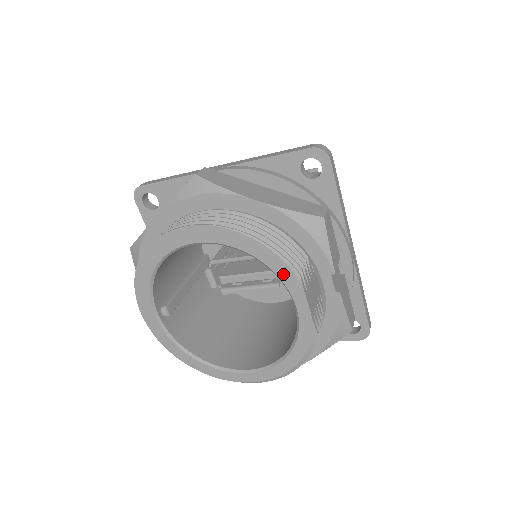
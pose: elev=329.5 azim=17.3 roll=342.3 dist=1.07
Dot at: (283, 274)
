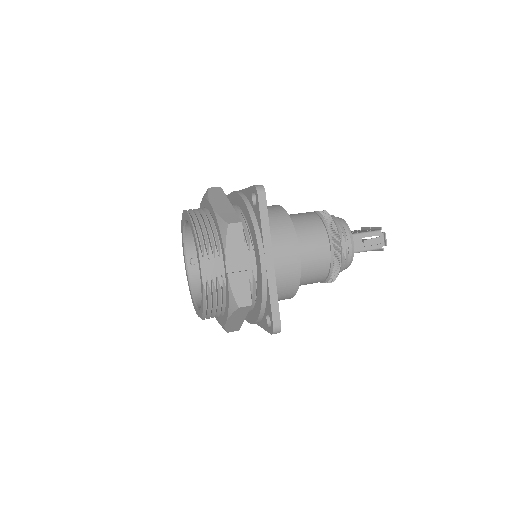
Dot at: (196, 246)
